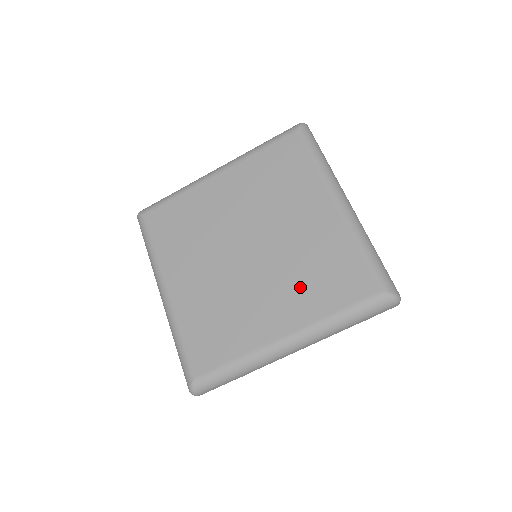
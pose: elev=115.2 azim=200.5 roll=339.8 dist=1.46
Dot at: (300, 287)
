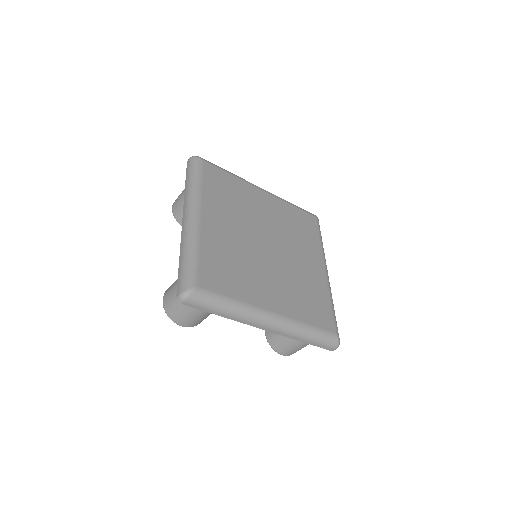
Dot at: (293, 293)
